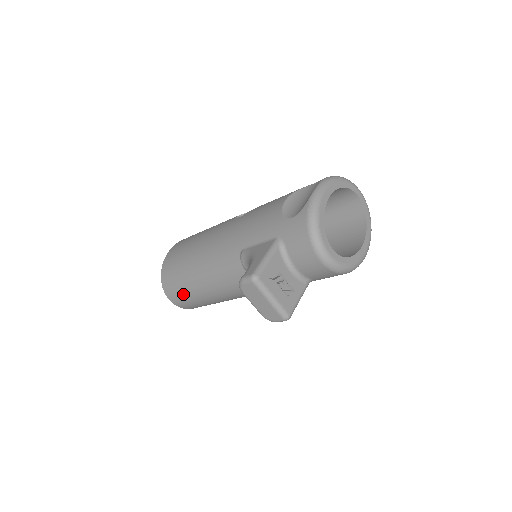
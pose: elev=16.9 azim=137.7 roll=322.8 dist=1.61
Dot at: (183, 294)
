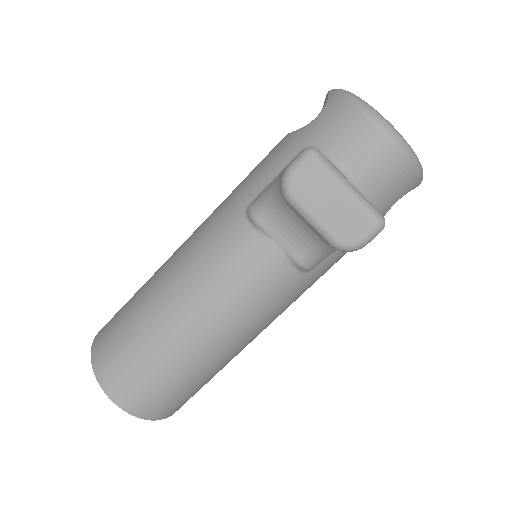
Dot at: (143, 367)
